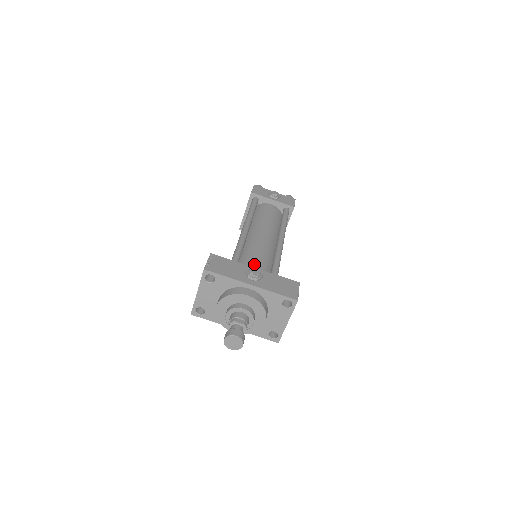
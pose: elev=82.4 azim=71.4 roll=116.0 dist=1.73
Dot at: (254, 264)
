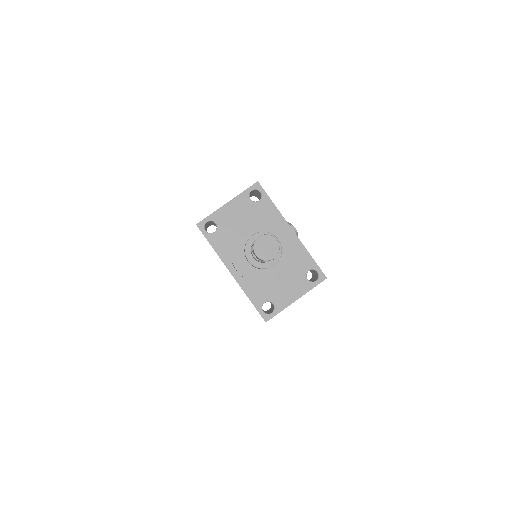
Dot at: occluded
